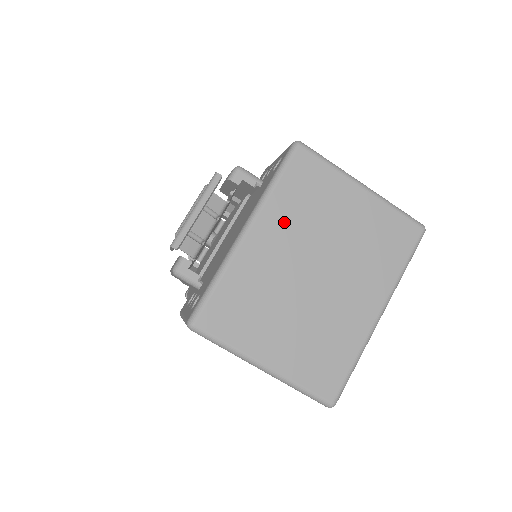
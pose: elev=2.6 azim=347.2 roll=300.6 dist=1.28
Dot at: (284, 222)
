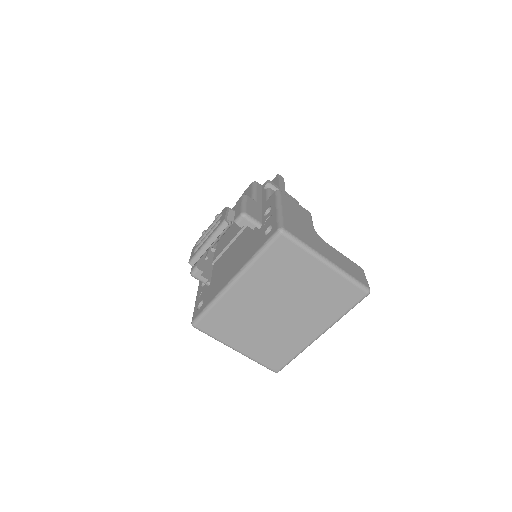
Dot at: (261, 280)
